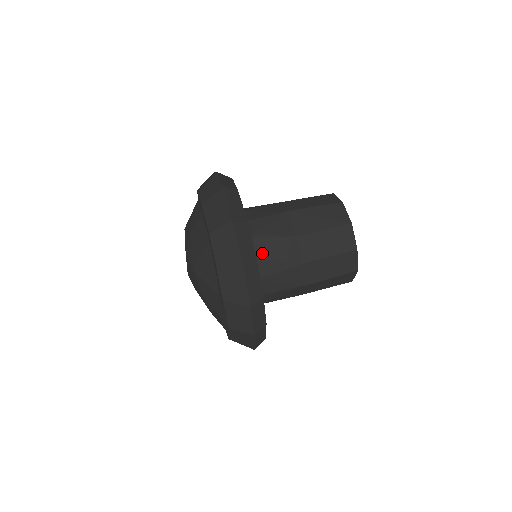
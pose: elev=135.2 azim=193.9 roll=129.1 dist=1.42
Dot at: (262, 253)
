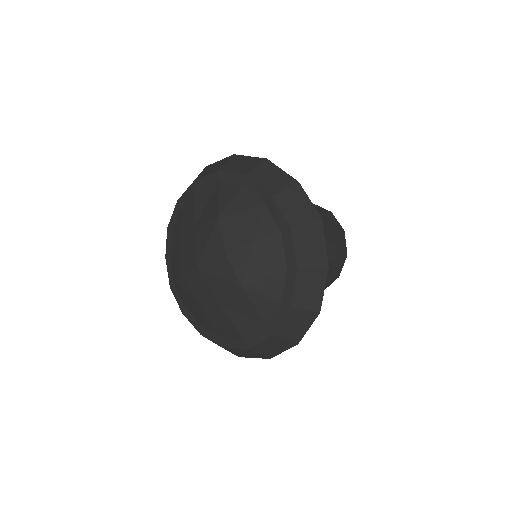
Dot at: occluded
